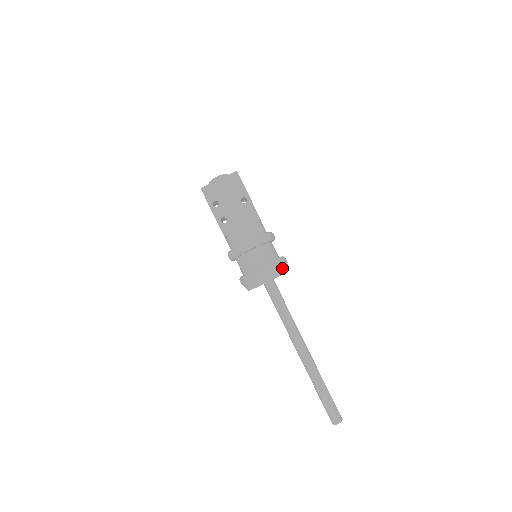
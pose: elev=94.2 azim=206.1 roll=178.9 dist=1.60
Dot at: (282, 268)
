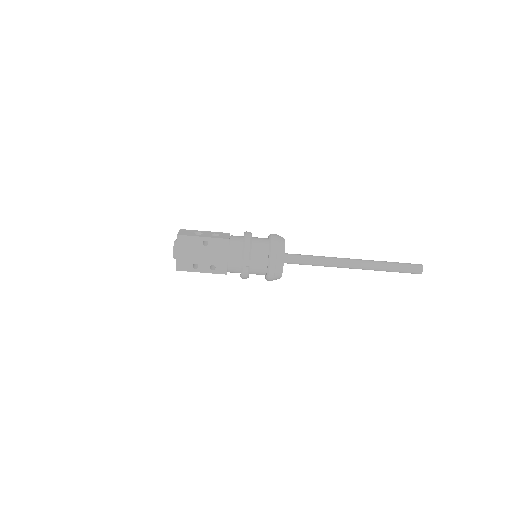
Dot at: (279, 247)
